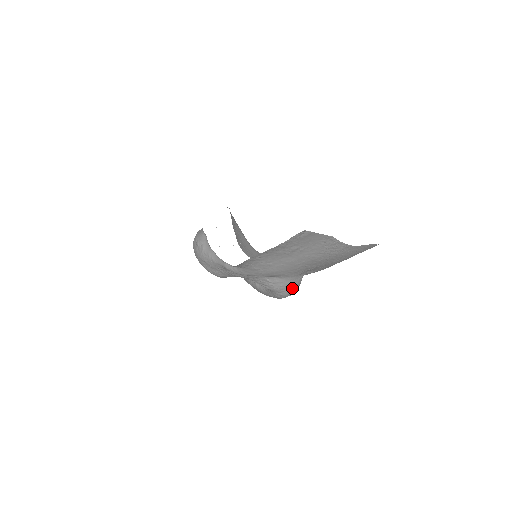
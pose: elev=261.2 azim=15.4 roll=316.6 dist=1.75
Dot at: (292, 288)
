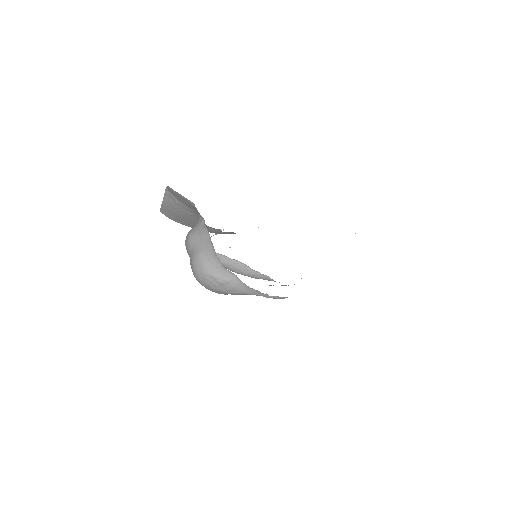
Dot at: occluded
